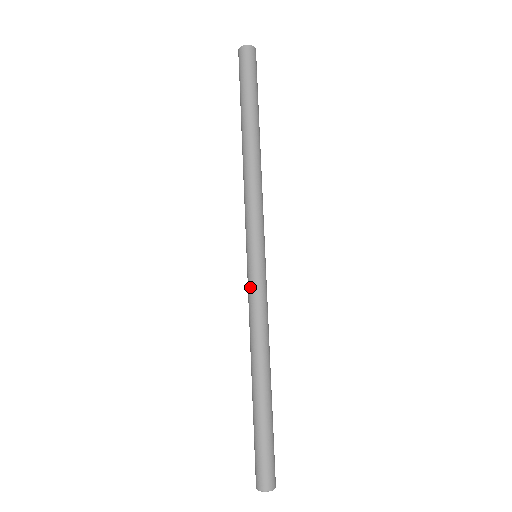
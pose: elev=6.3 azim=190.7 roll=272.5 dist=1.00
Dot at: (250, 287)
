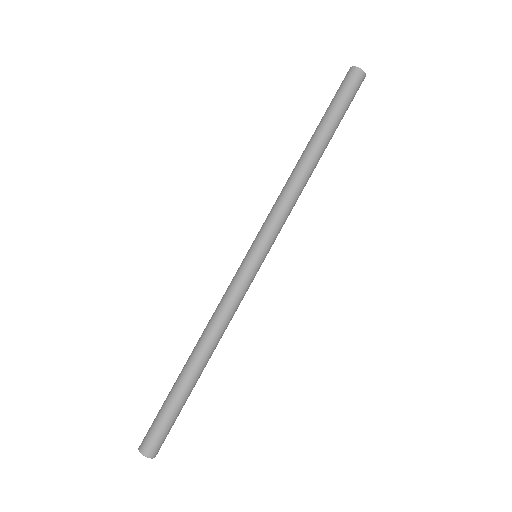
Dot at: (233, 278)
